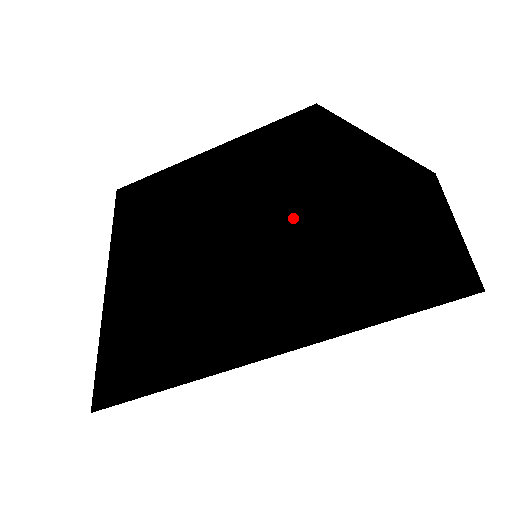
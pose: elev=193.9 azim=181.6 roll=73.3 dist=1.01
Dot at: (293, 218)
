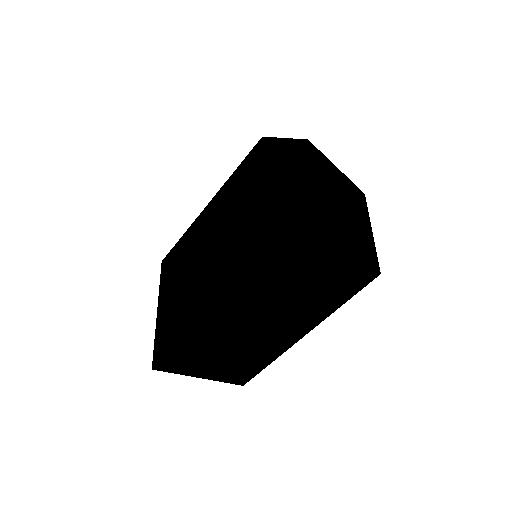
Dot at: (243, 212)
